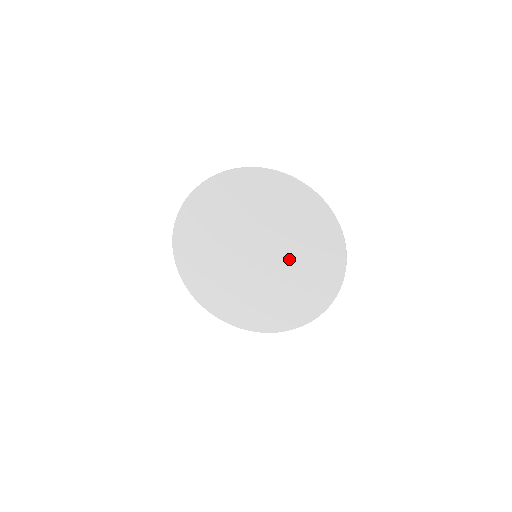
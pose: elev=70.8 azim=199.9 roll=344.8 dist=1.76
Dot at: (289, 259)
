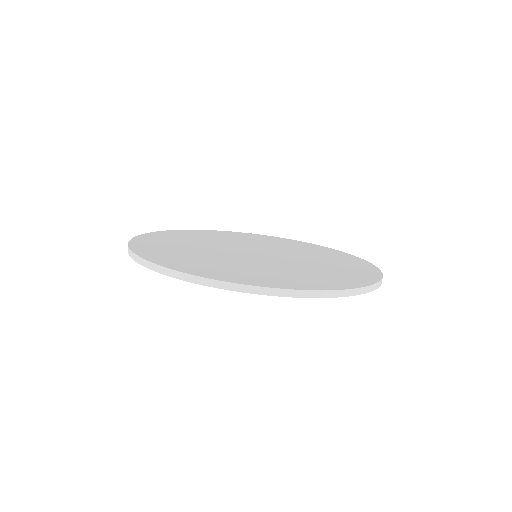
Dot at: occluded
